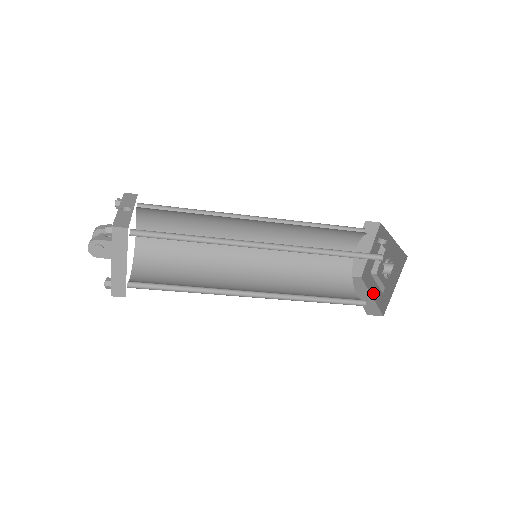
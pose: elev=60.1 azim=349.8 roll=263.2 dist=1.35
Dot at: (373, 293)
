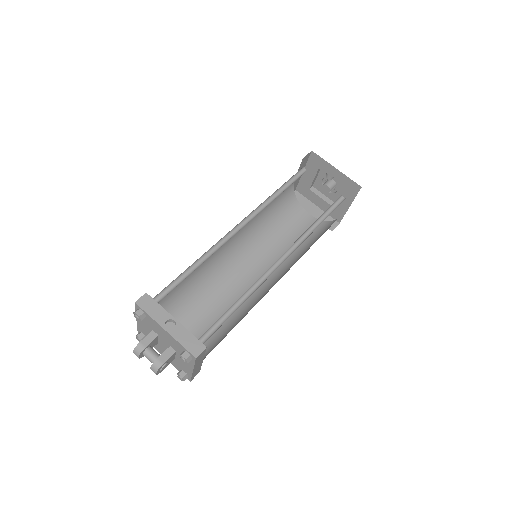
Dot at: (319, 205)
